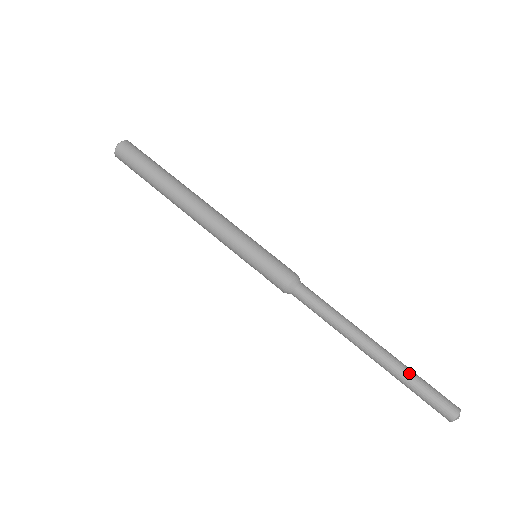
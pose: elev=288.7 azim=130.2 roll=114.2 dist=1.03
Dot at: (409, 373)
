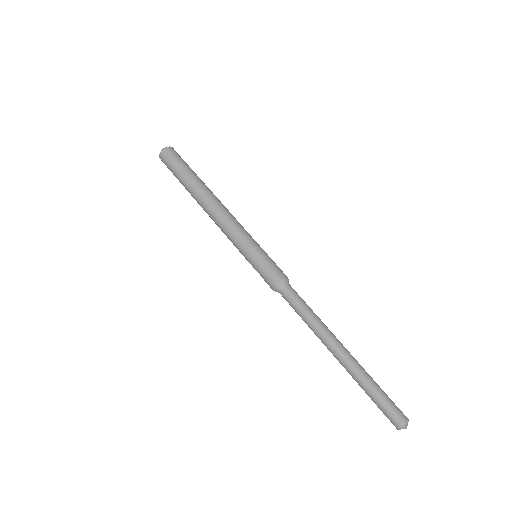
Dot at: (366, 379)
